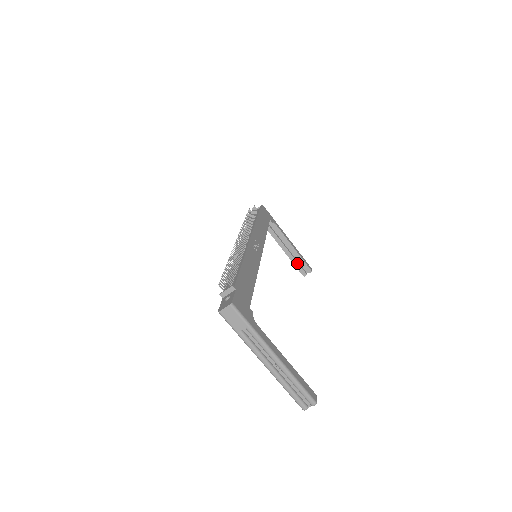
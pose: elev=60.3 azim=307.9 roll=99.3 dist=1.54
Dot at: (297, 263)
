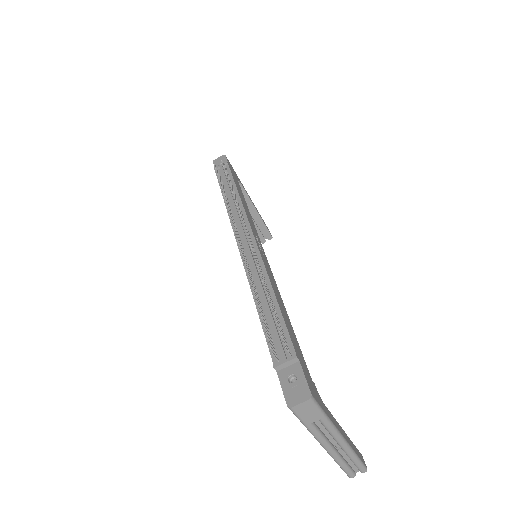
Dot at: (257, 229)
